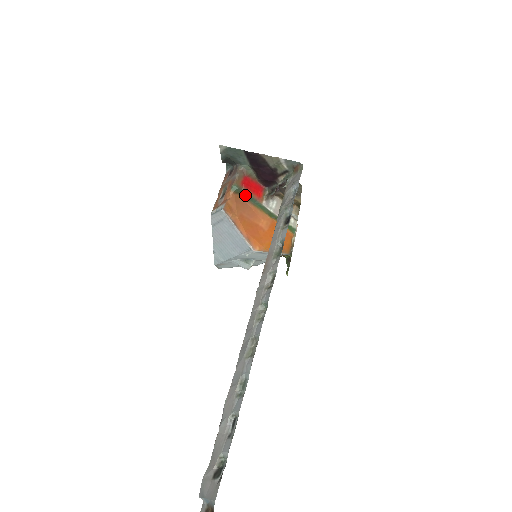
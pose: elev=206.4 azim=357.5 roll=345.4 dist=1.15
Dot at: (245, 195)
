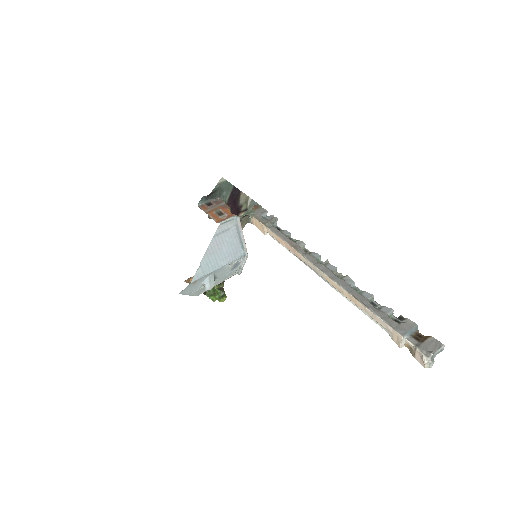
Dot at: occluded
